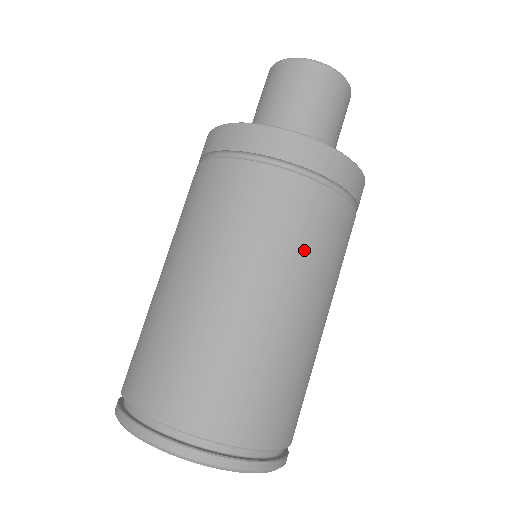
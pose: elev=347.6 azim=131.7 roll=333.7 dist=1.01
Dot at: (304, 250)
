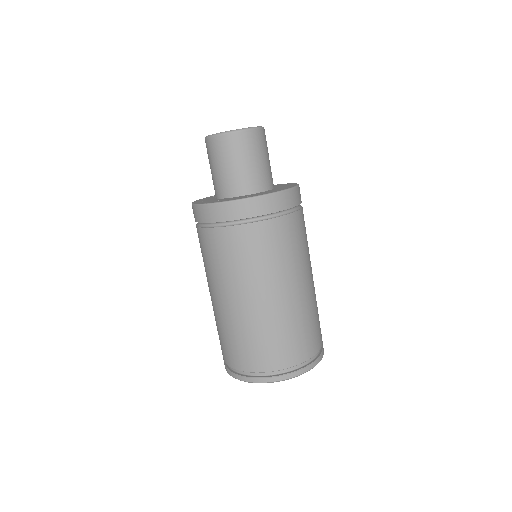
Dot at: (281, 259)
